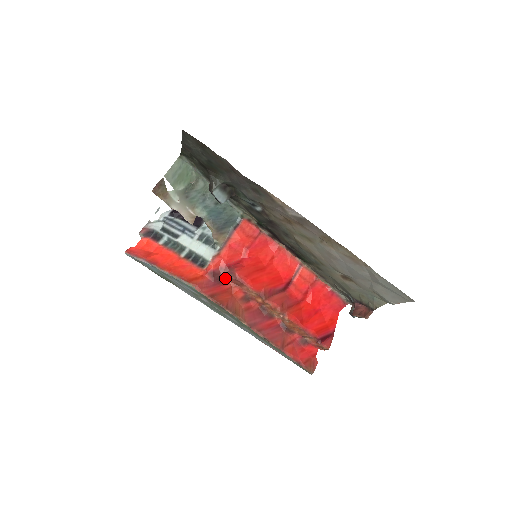
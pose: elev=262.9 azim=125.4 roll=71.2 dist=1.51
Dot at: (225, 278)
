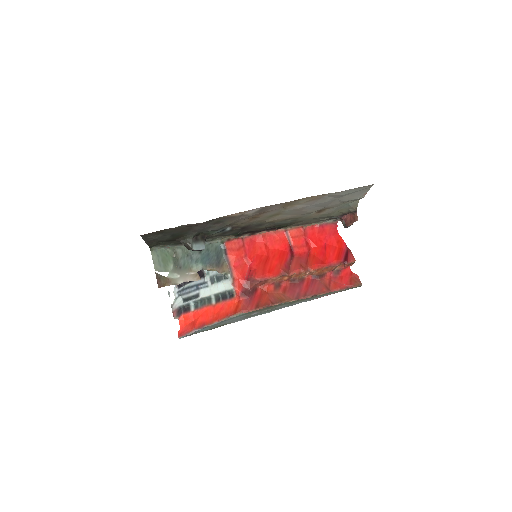
Dot at: (252, 288)
